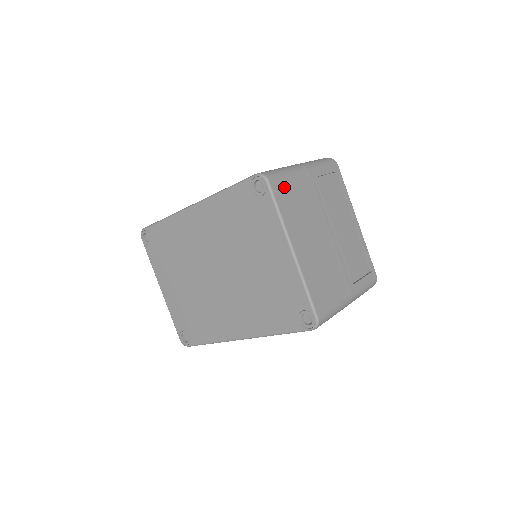
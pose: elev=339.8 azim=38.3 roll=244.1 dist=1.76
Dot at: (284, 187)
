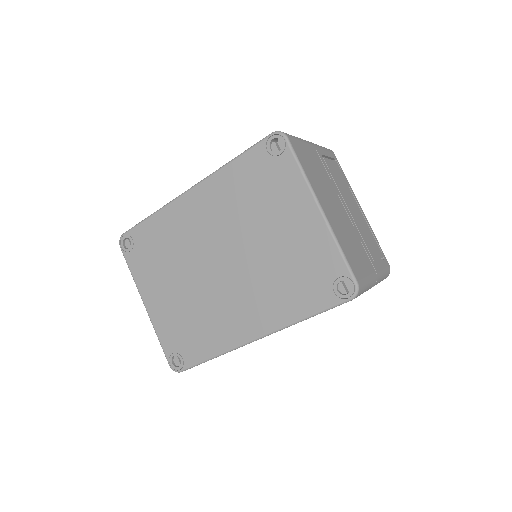
Dot at: (301, 149)
